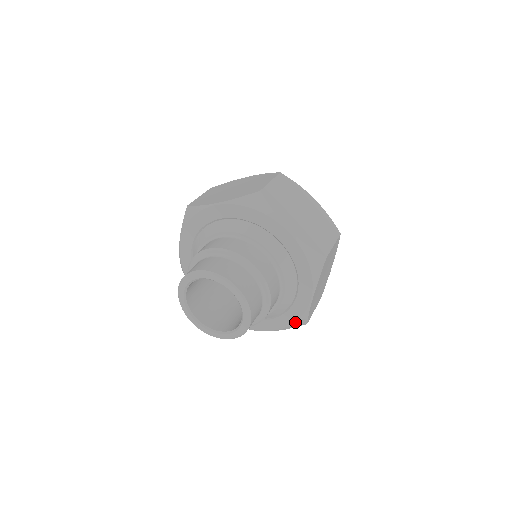
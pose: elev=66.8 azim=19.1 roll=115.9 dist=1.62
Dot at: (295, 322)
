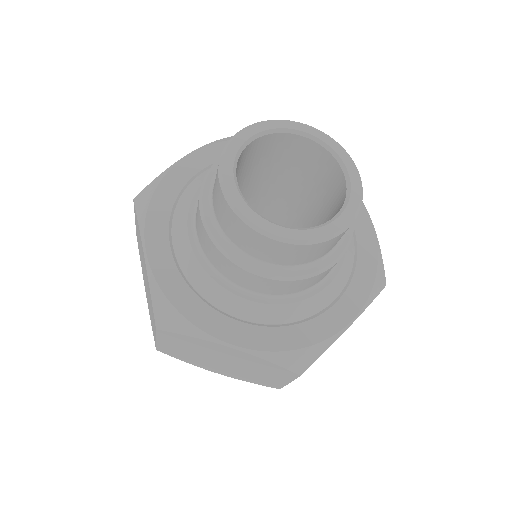
Dot at: (377, 270)
